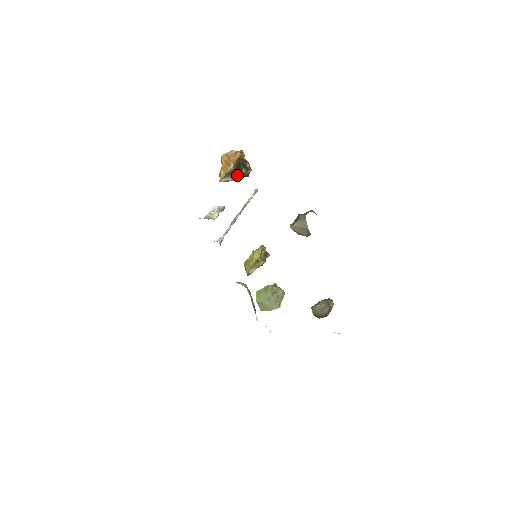
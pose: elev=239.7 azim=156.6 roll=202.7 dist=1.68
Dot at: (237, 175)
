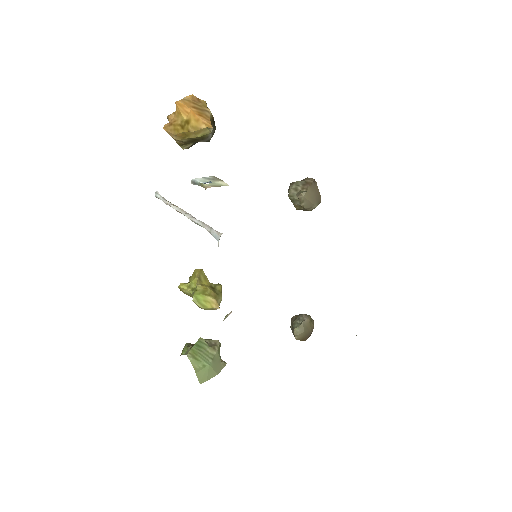
Dot at: (214, 129)
